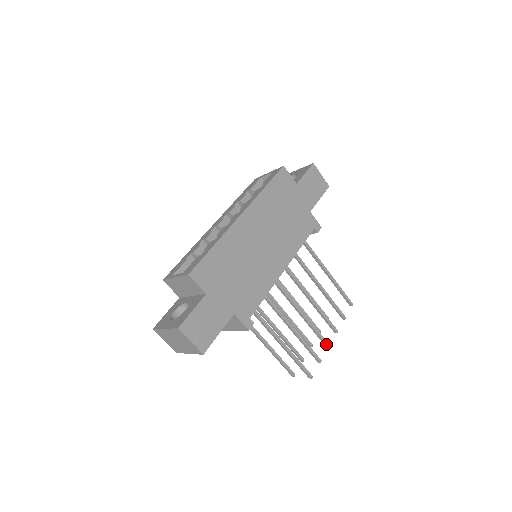
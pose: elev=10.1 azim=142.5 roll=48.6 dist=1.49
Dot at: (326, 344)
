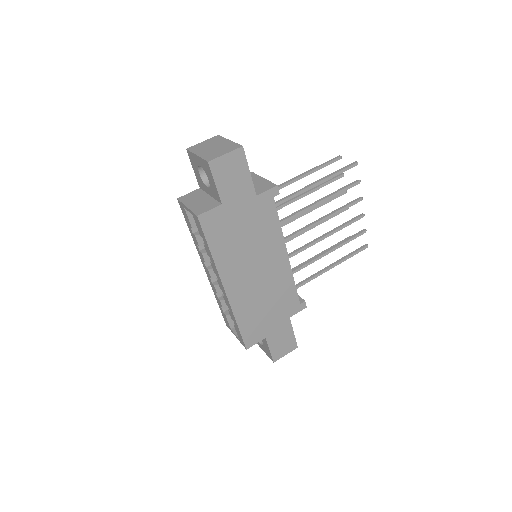
Dot at: occluded
